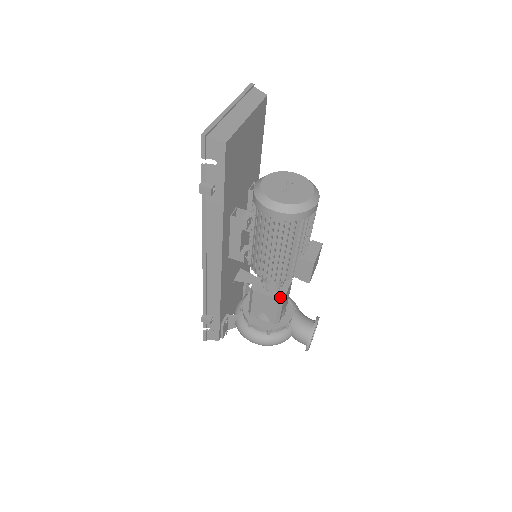
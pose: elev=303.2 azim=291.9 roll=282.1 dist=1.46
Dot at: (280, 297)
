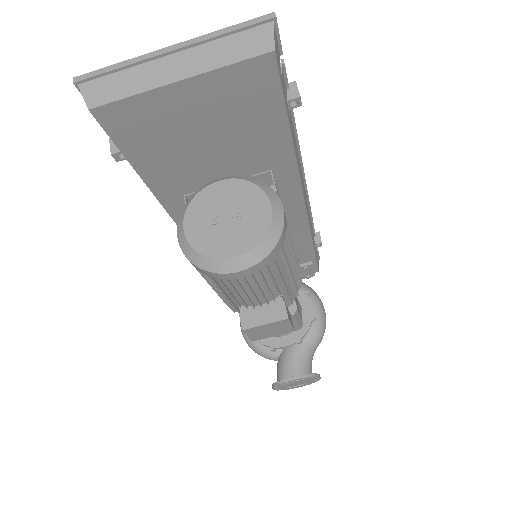
Dot at: occluded
